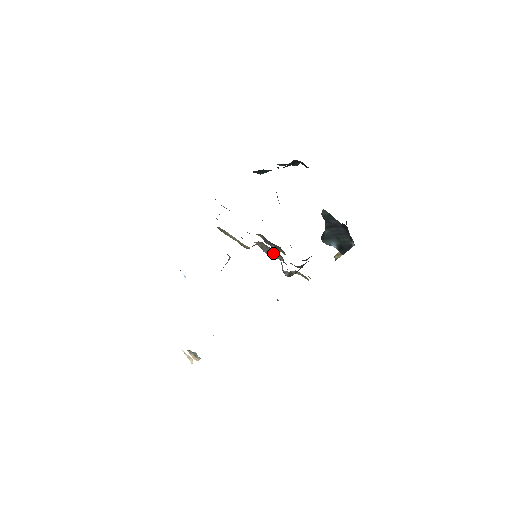
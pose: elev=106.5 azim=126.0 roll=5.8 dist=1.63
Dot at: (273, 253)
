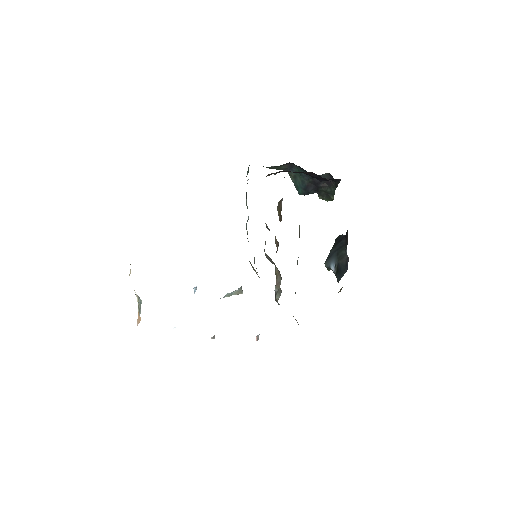
Dot at: occluded
